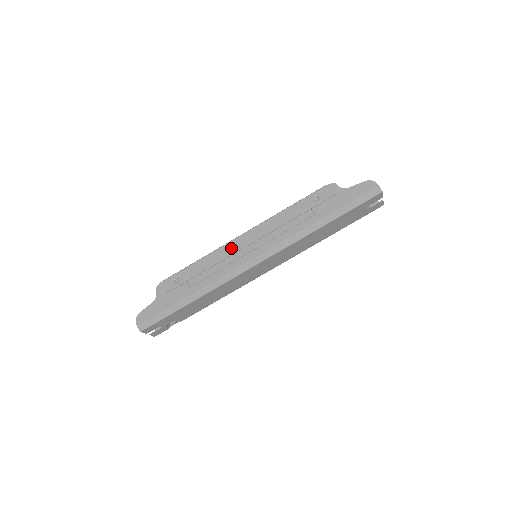
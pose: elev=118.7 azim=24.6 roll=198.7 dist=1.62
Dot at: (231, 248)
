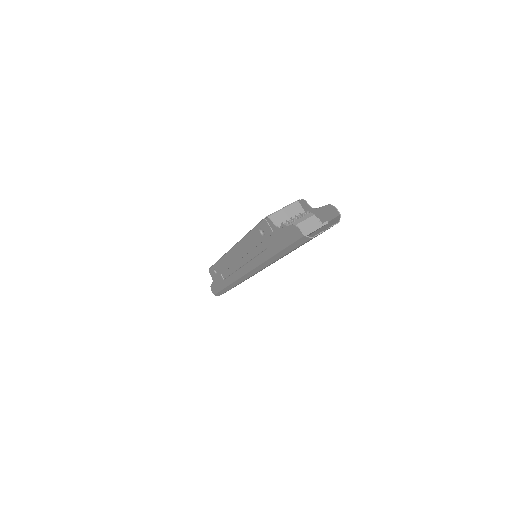
Dot at: (230, 259)
